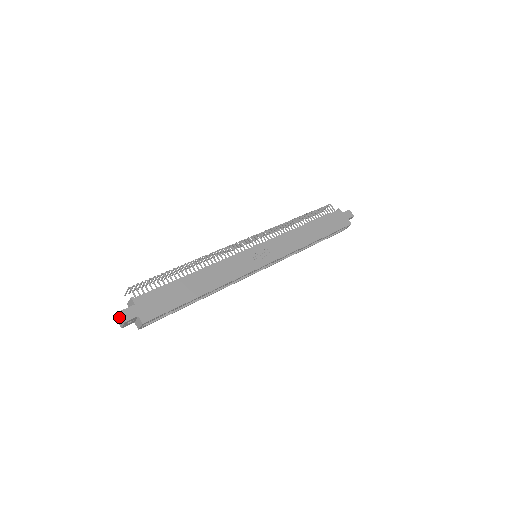
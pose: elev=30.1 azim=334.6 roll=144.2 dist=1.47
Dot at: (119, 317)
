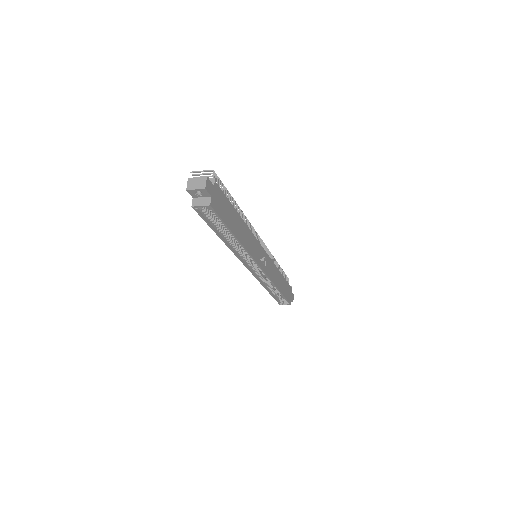
Dot at: (198, 180)
